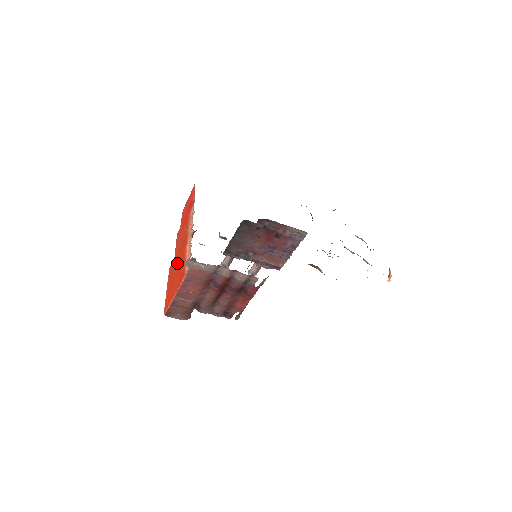
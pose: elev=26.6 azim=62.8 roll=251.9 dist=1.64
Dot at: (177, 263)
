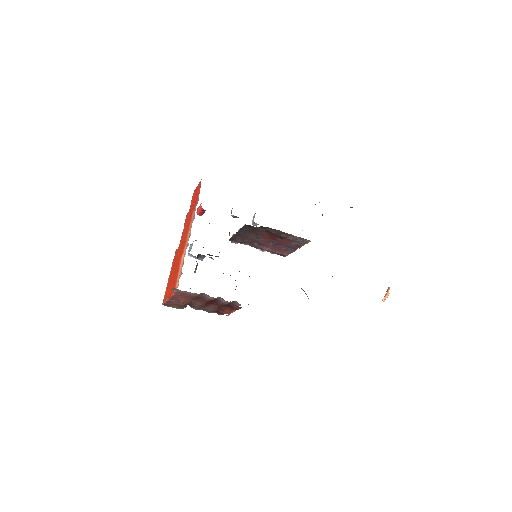
Dot at: (177, 261)
